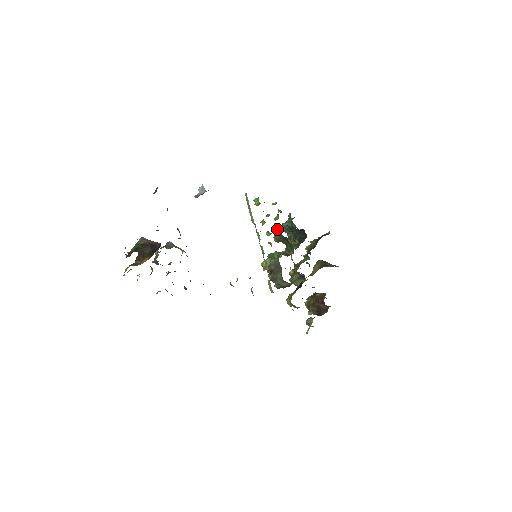
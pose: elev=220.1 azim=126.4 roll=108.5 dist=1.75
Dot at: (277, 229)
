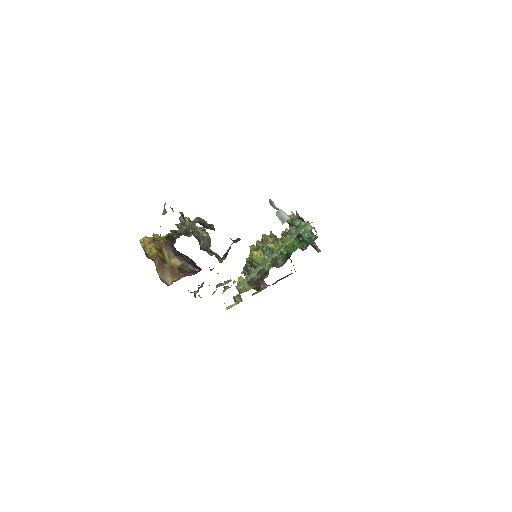
Dot at: (293, 246)
